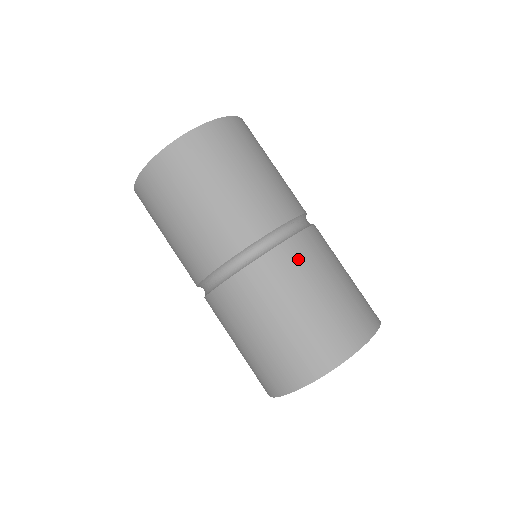
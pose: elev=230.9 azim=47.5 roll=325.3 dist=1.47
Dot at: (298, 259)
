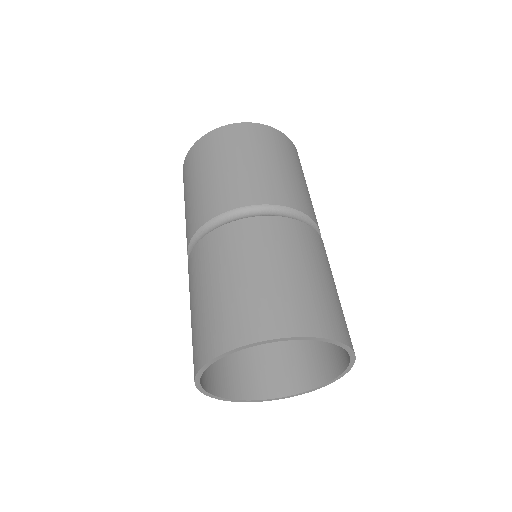
Dot at: (229, 242)
